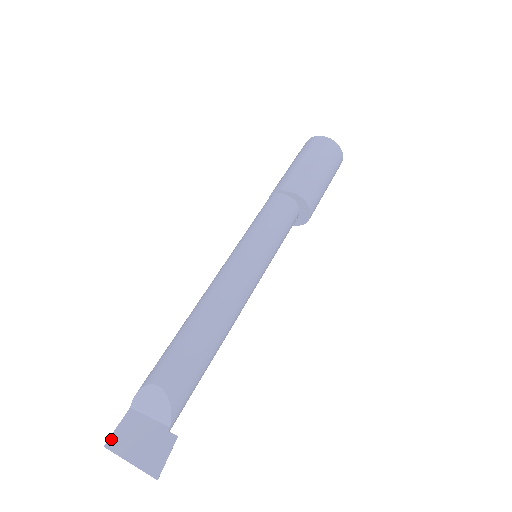
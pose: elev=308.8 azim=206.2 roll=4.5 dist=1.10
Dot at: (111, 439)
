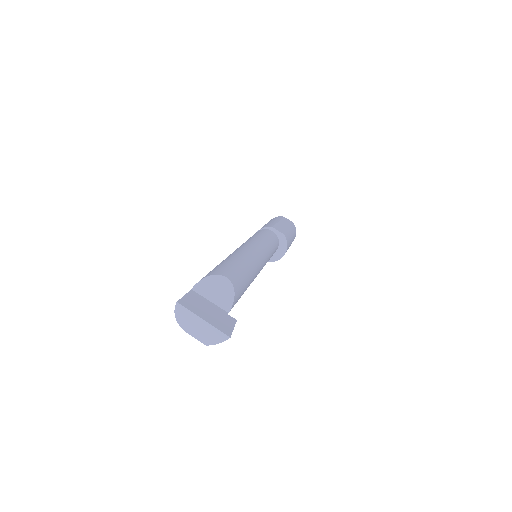
Dot at: (182, 300)
